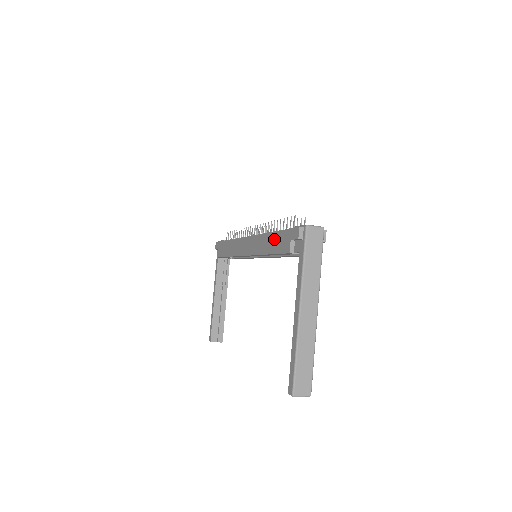
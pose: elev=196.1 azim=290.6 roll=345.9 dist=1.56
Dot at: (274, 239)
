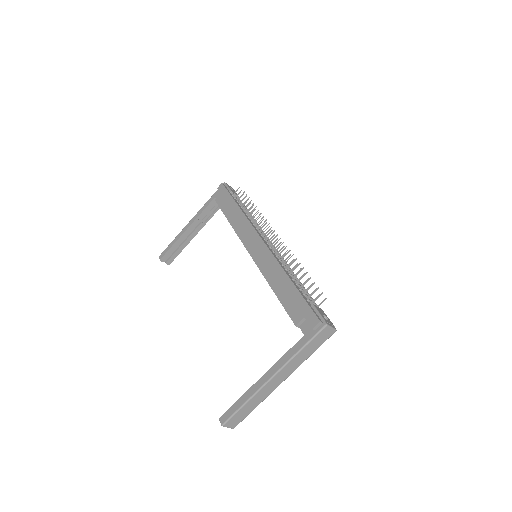
Dot at: (289, 289)
